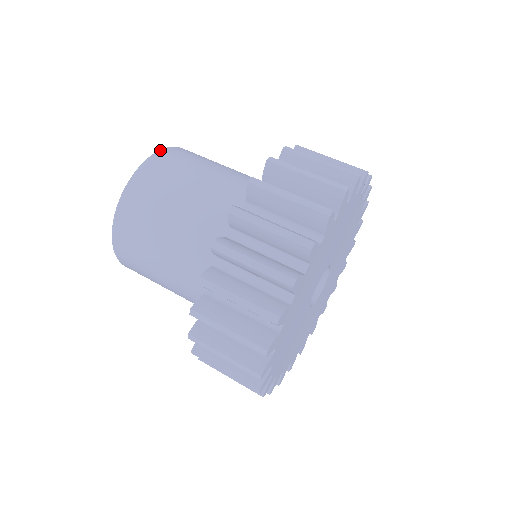
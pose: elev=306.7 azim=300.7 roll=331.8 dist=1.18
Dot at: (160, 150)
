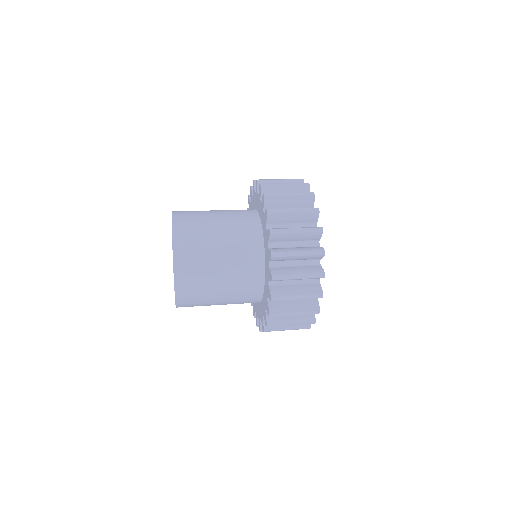
Dot at: occluded
